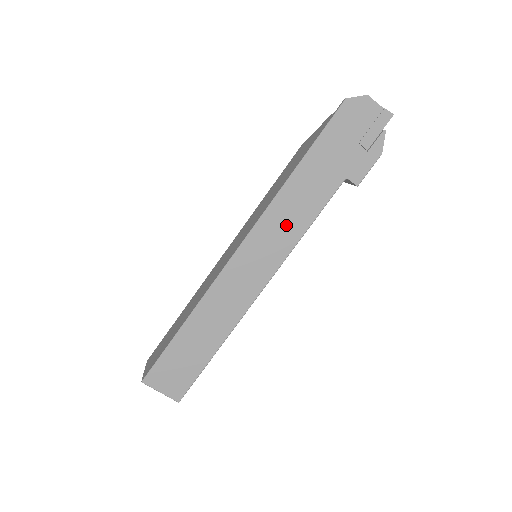
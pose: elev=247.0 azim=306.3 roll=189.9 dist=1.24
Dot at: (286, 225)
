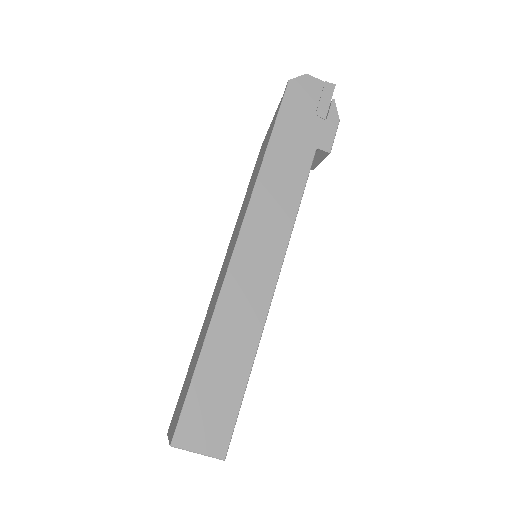
Dot at: (277, 207)
